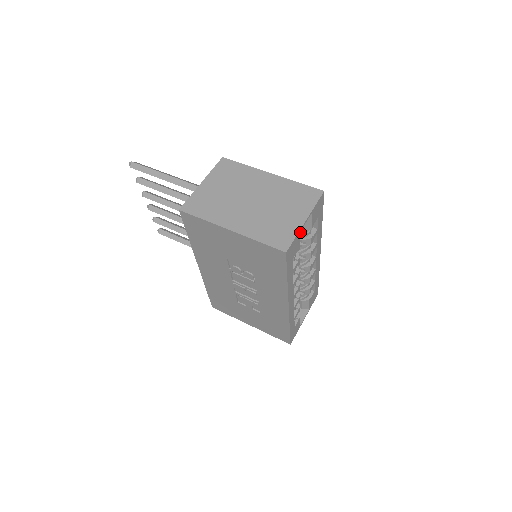
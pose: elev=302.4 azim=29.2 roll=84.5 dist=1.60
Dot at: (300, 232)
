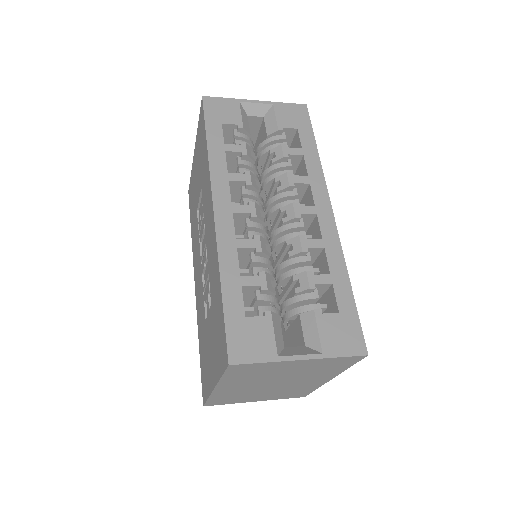
Dot at: (266, 139)
